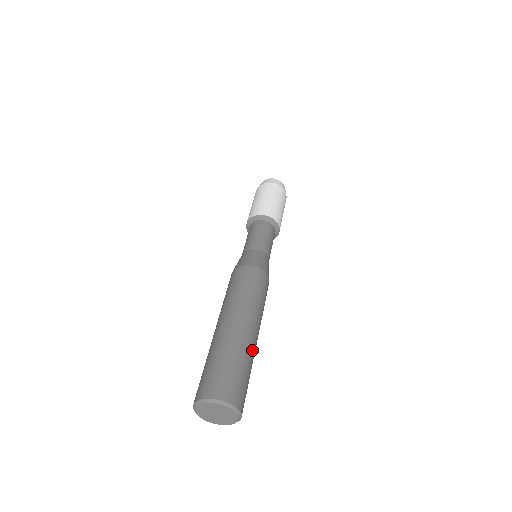
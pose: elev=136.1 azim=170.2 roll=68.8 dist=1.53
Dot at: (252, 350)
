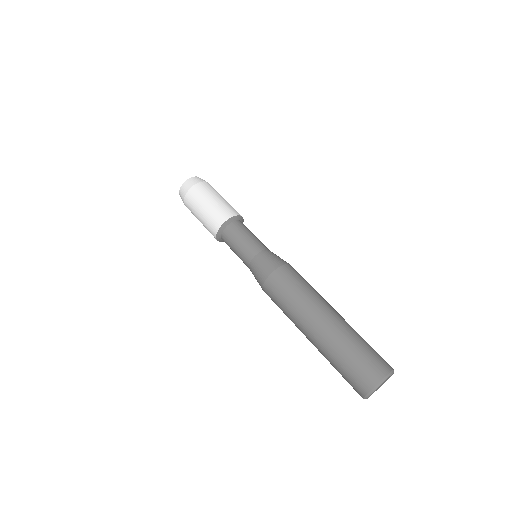
Dot at: (350, 326)
